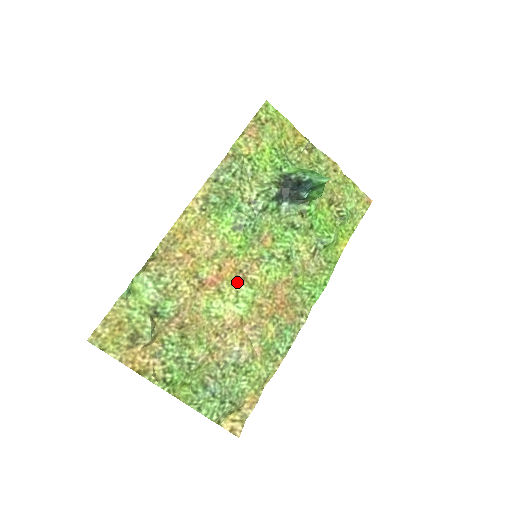
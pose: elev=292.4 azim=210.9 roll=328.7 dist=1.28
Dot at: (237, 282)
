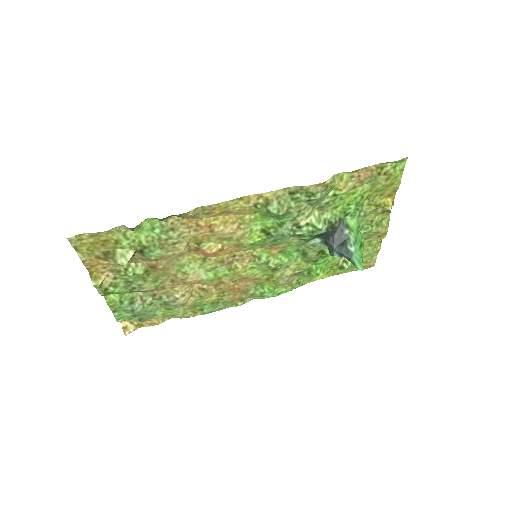
Dot at: (223, 263)
